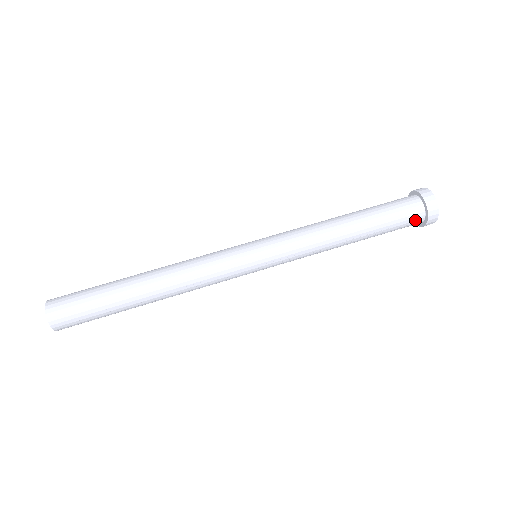
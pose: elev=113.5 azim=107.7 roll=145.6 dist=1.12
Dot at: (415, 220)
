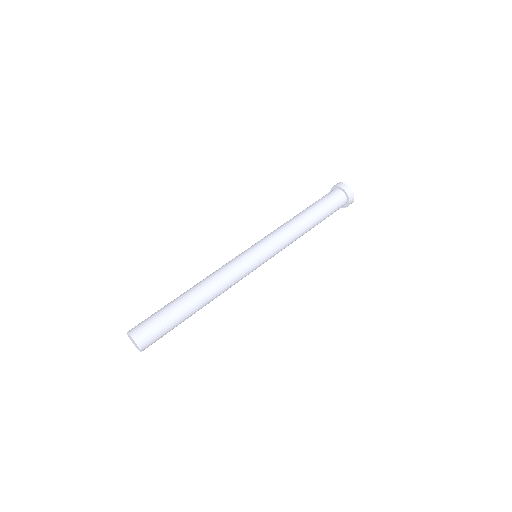
Dot at: occluded
